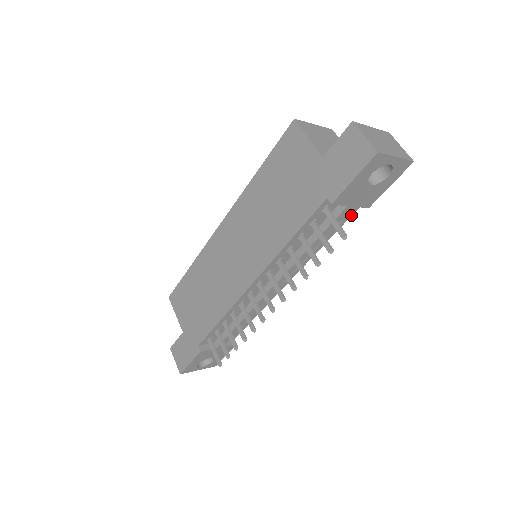
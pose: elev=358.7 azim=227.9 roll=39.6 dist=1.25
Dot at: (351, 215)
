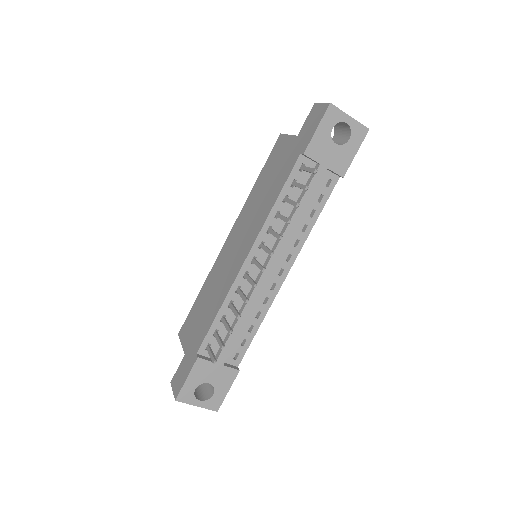
Dot at: (331, 191)
